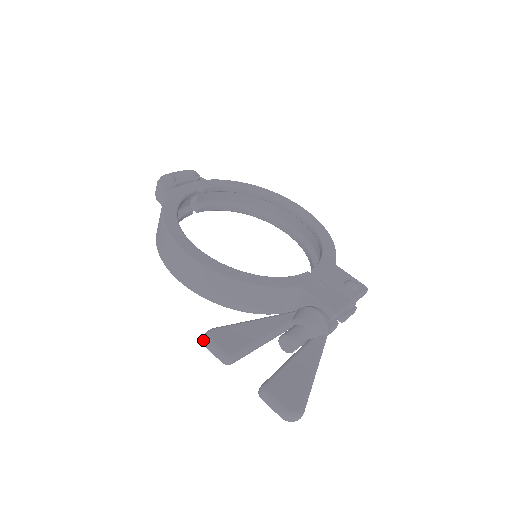
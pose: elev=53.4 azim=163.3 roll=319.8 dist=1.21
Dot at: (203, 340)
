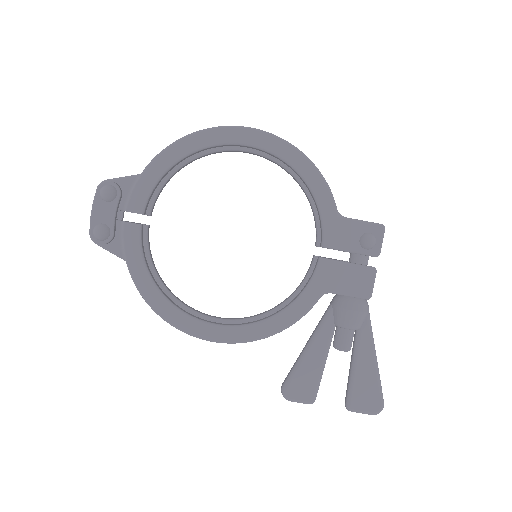
Dot at: (283, 396)
